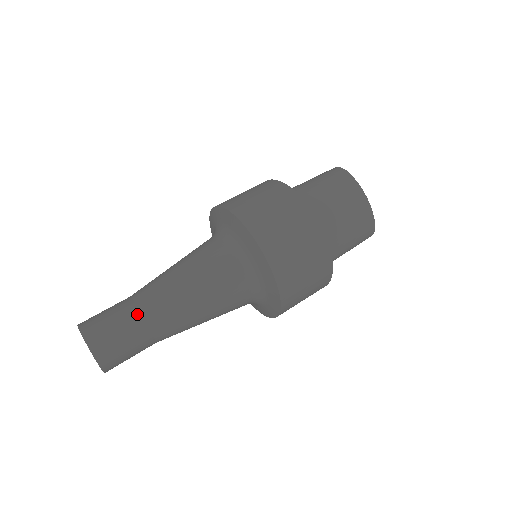
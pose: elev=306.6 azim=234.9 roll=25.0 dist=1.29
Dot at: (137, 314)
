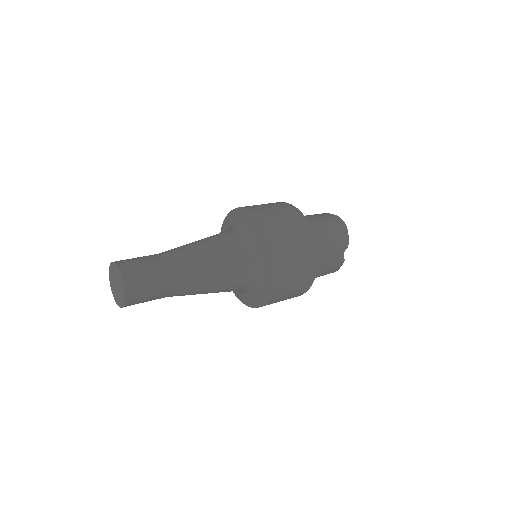
Dot at: occluded
